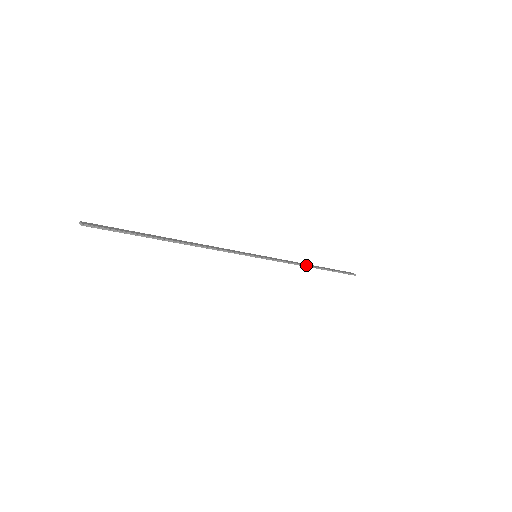
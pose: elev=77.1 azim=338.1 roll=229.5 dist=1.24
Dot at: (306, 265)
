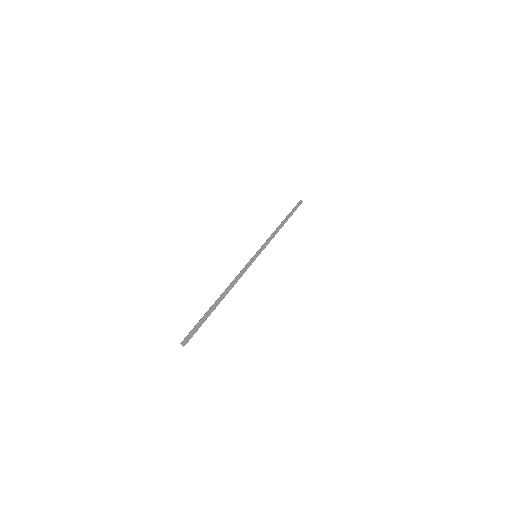
Dot at: occluded
